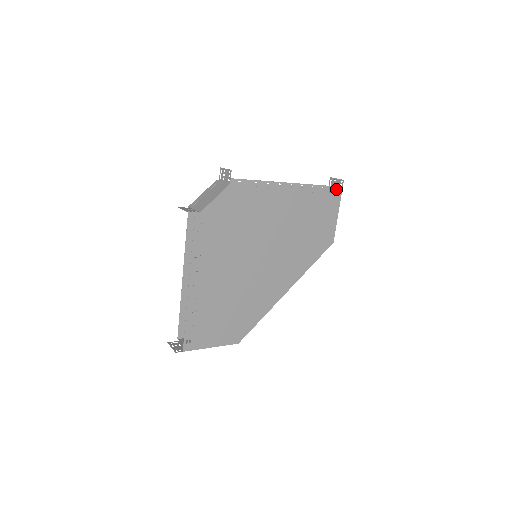
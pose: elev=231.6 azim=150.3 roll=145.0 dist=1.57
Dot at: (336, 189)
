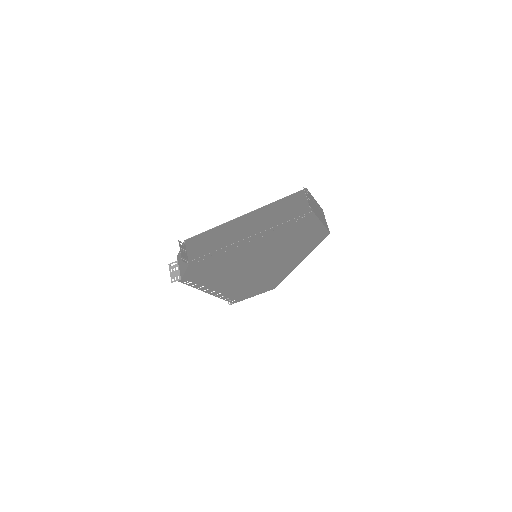
Dot at: (310, 204)
